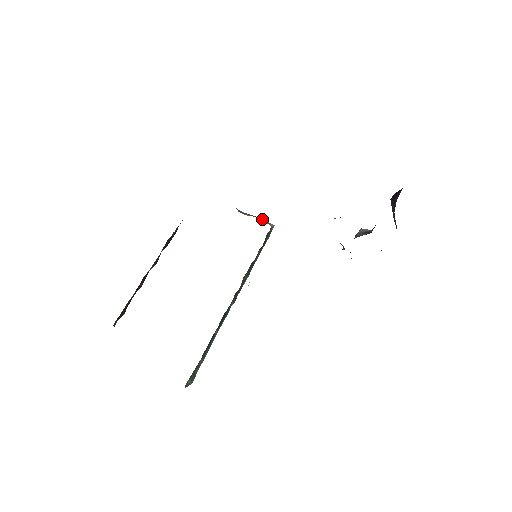
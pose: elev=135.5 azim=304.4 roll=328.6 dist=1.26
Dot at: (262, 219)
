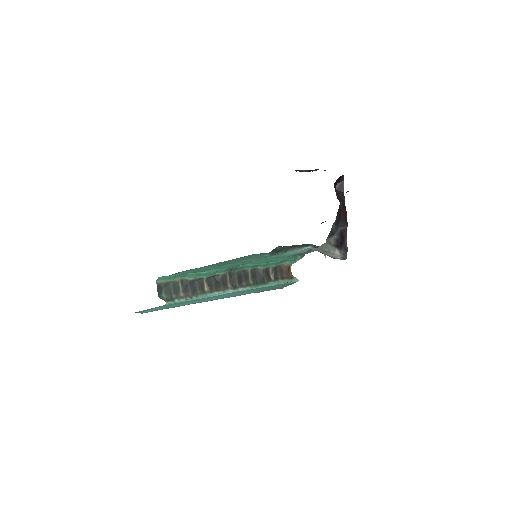
Dot at: occluded
